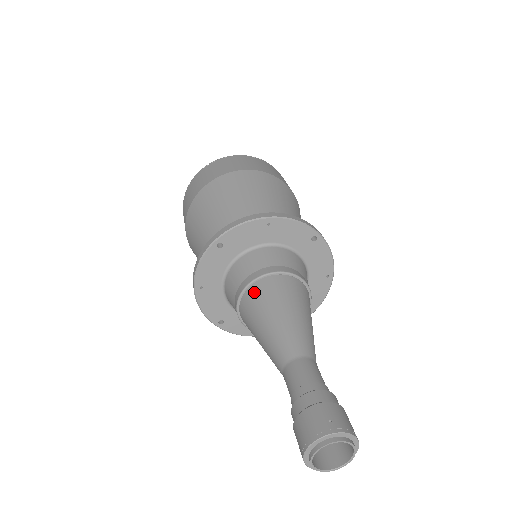
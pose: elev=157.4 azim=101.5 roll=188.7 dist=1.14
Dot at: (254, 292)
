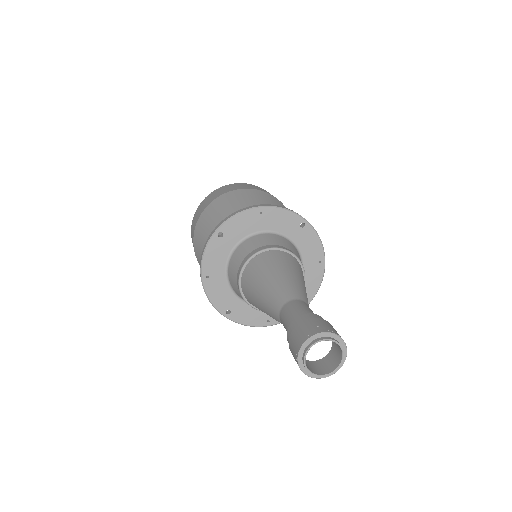
Dot at: (252, 265)
